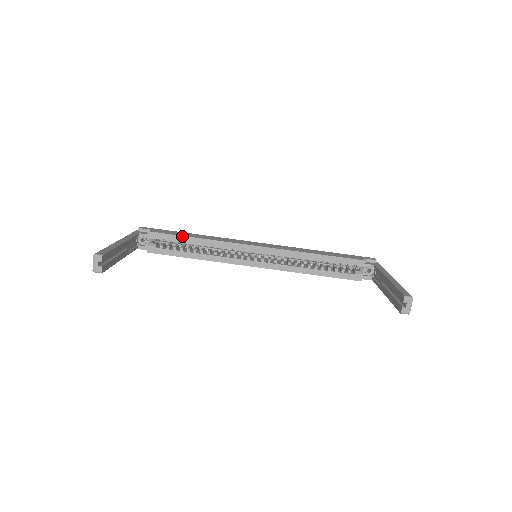
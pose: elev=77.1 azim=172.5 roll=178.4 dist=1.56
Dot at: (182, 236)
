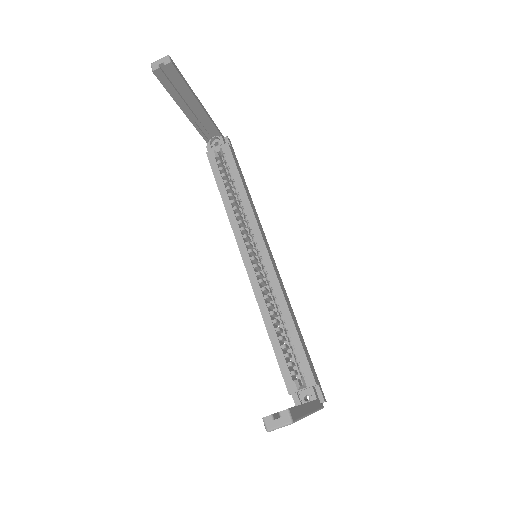
Dot at: (239, 173)
